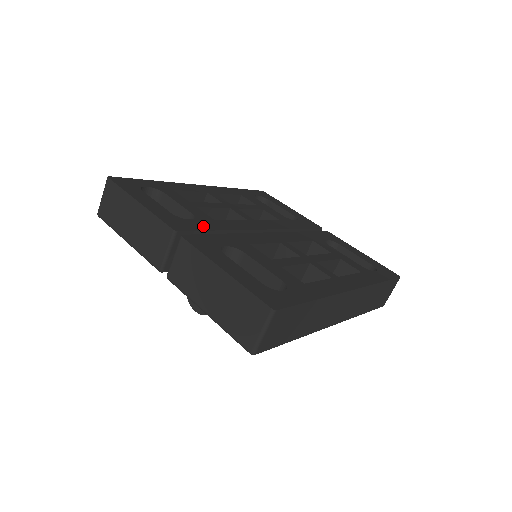
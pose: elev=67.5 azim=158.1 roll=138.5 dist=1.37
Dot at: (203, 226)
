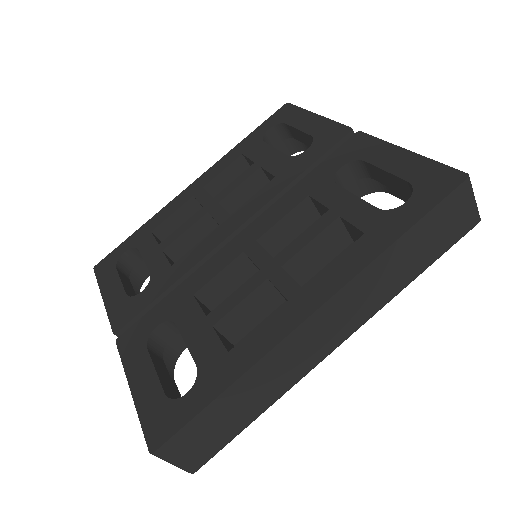
Dot at: (150, 296)
